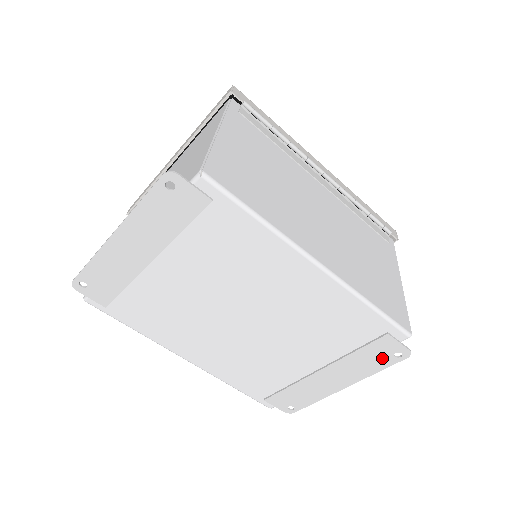
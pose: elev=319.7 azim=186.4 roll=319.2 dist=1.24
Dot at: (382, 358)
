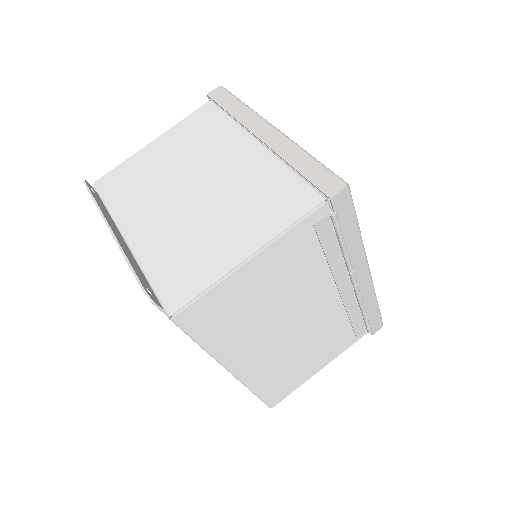
Dot at: occluded
